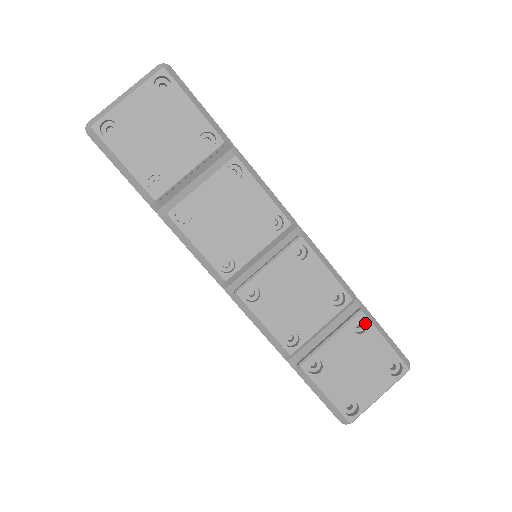
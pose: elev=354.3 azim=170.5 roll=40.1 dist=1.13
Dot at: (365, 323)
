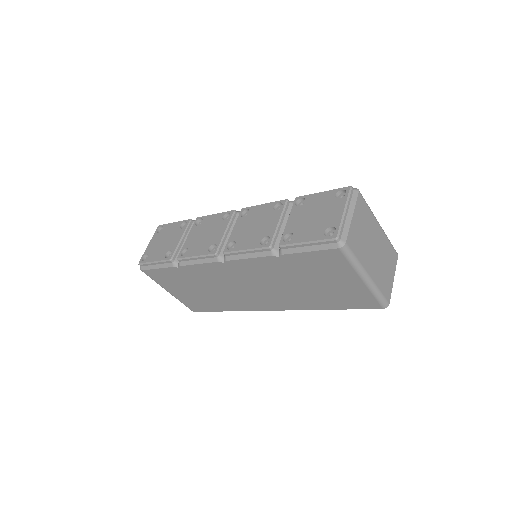
Dot at: occluded
